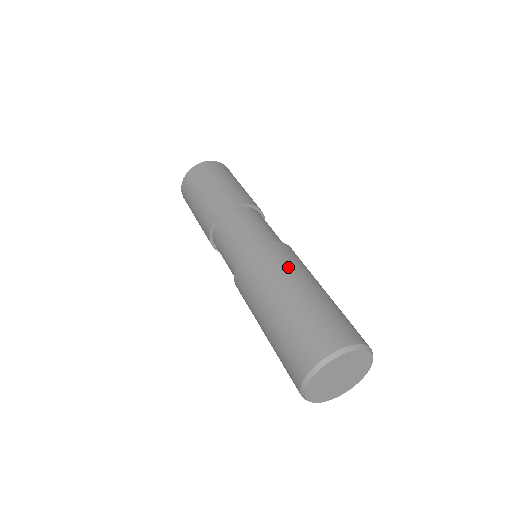
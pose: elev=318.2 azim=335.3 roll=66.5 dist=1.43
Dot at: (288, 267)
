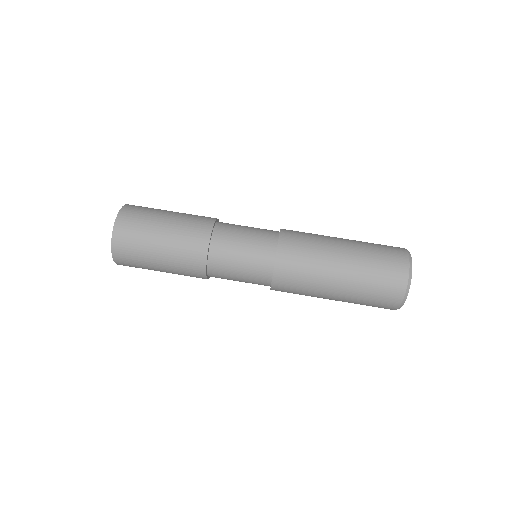
Dot at: (316, 244)
